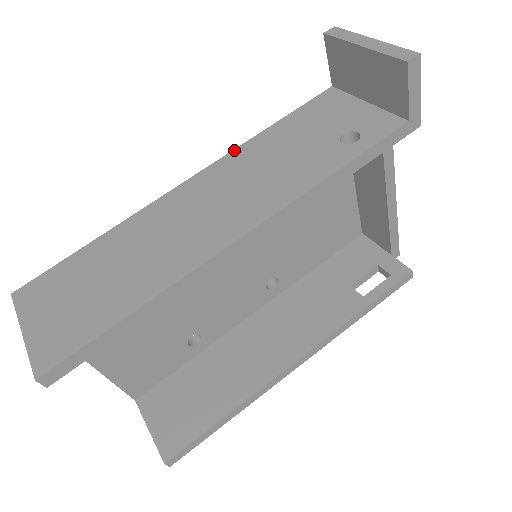
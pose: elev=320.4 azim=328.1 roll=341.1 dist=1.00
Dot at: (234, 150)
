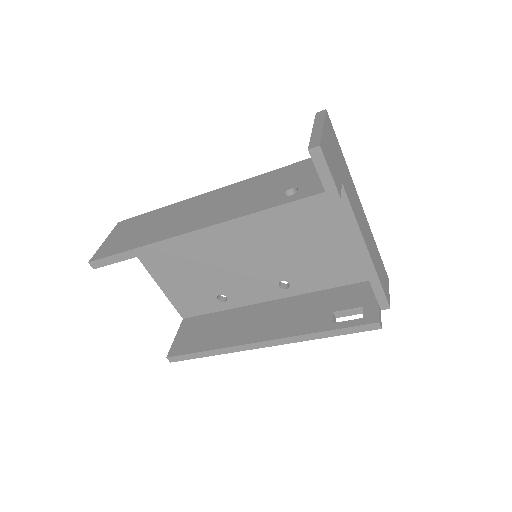
Dot at: (247, 179)
